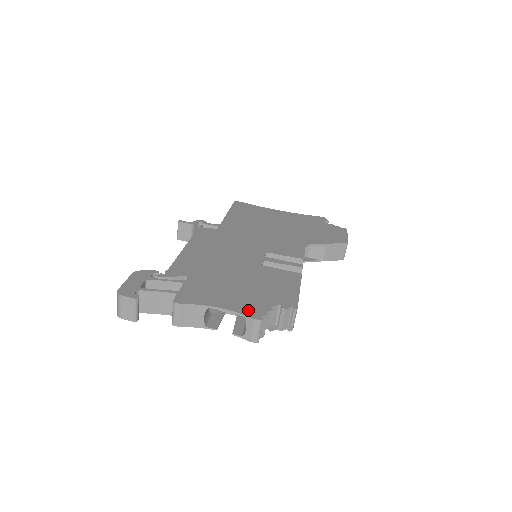
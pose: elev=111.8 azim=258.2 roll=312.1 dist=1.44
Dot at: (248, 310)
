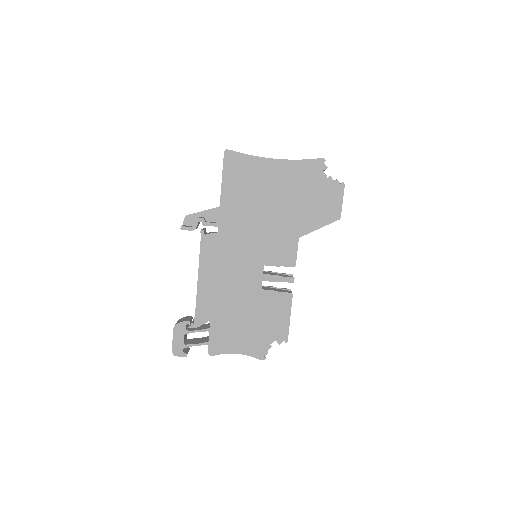
Dot at: (255, 352)
